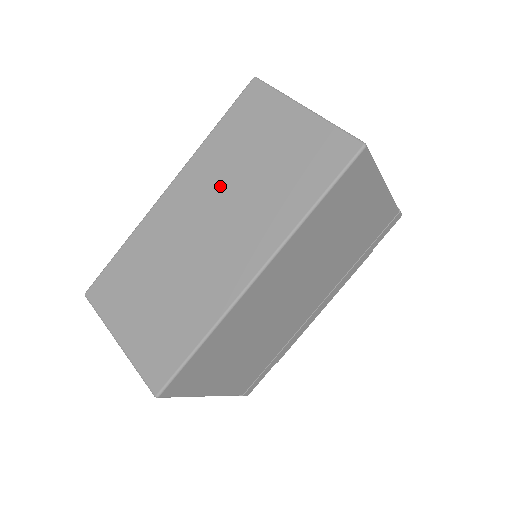
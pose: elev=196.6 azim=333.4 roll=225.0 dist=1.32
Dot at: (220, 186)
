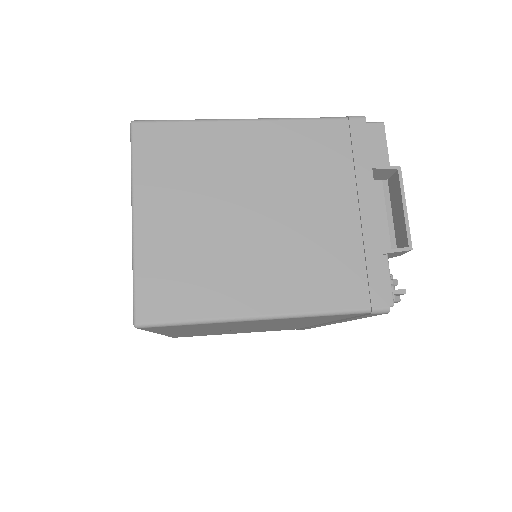
Dot at: occluded
